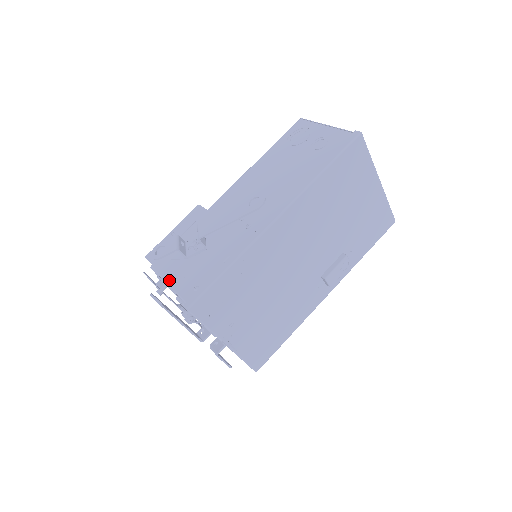
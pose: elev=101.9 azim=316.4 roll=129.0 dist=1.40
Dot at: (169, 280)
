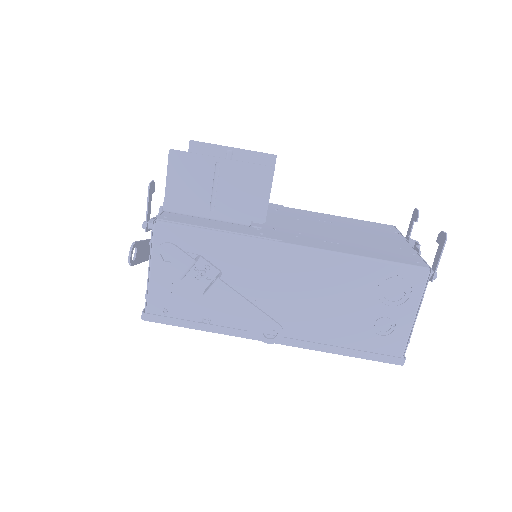
Dot at: (154, 269)
